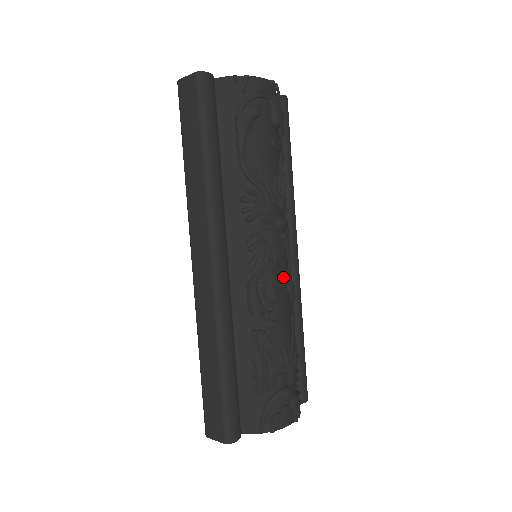
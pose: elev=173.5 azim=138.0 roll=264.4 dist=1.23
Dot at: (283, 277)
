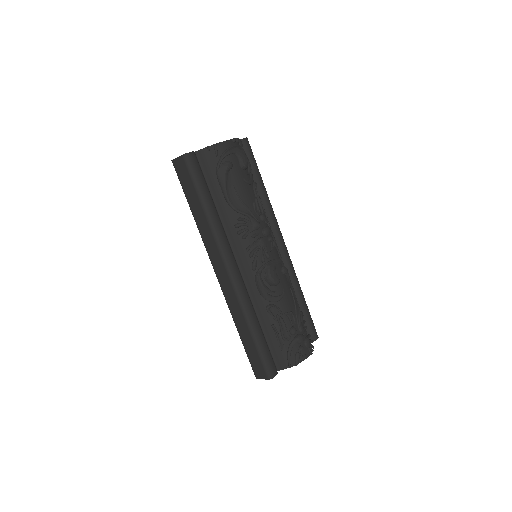
Dot at: (277, 266)
